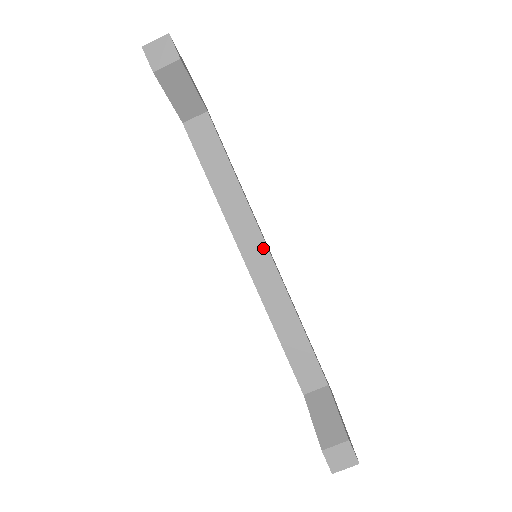
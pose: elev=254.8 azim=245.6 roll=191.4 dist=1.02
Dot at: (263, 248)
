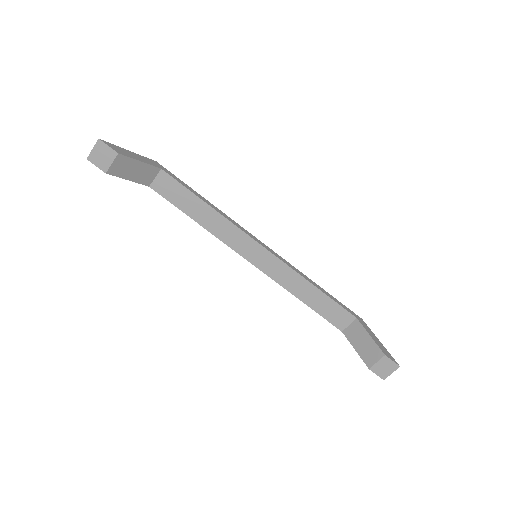
Dot at: (258, 247)
